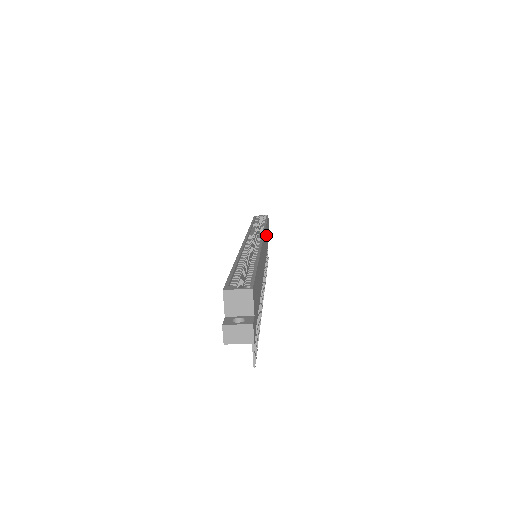
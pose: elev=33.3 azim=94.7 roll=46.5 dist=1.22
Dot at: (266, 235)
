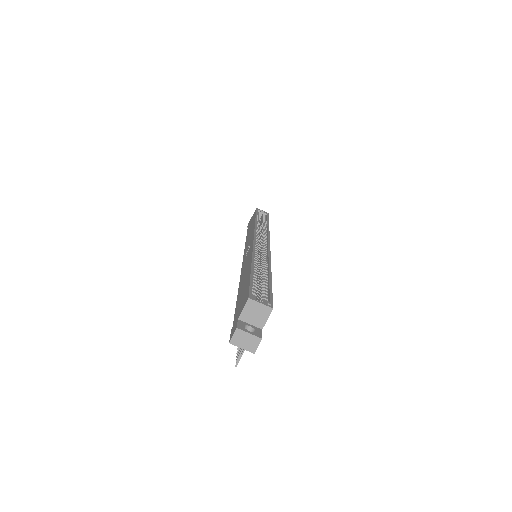
Dot at: occluded
